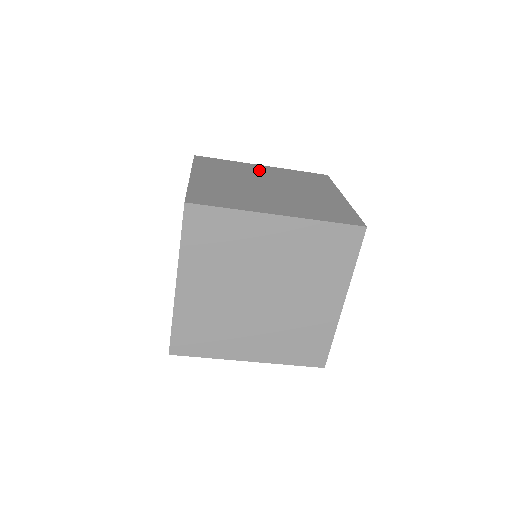
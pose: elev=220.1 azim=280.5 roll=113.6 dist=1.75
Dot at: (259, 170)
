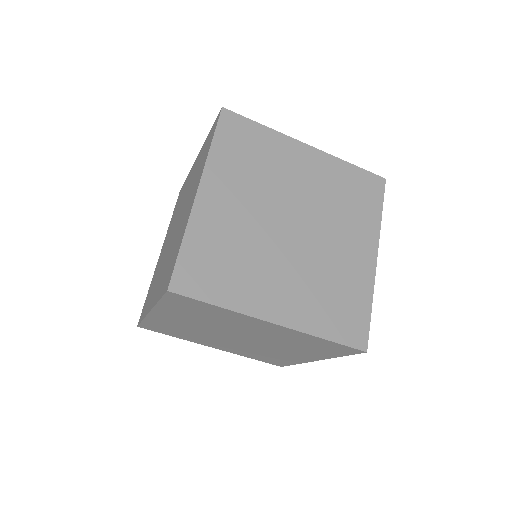
Dot at: (298, 166)
